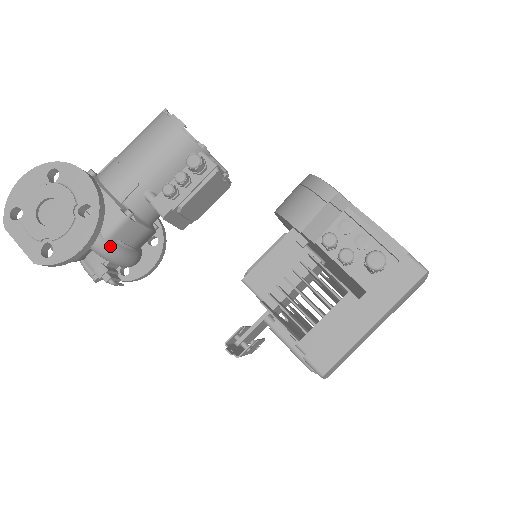
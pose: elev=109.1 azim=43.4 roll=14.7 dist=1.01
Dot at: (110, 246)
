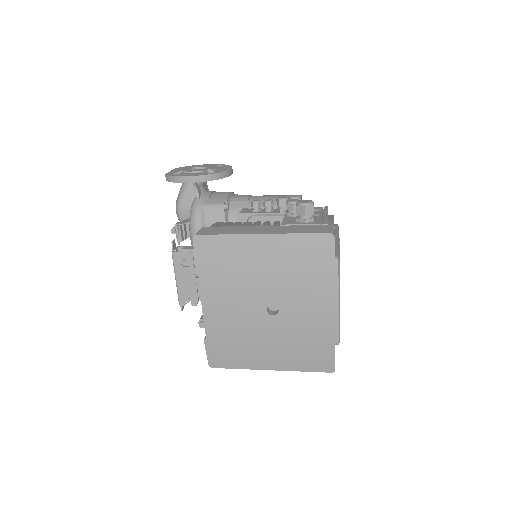
Dot at: (200, 210)
